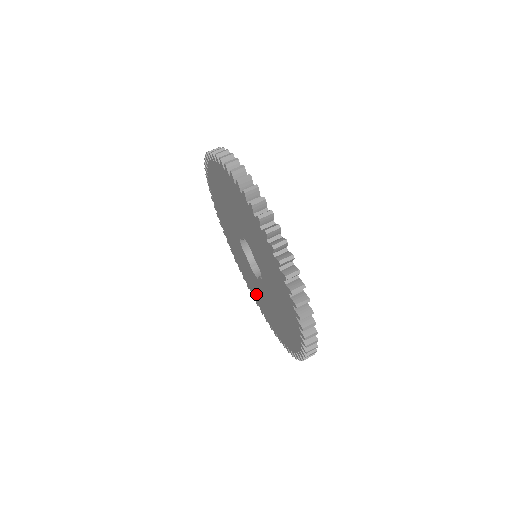
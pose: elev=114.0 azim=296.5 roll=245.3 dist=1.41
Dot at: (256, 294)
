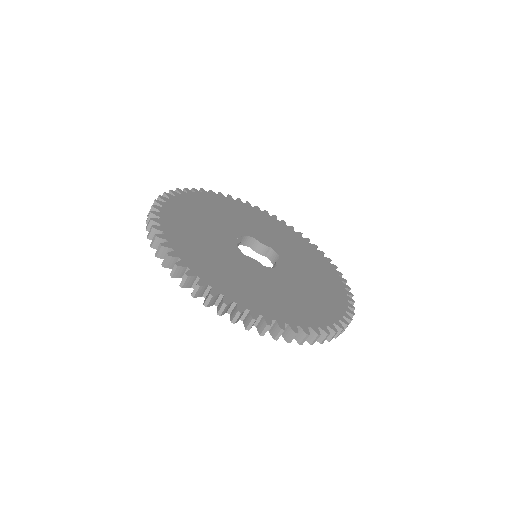
Dot at: occluded
